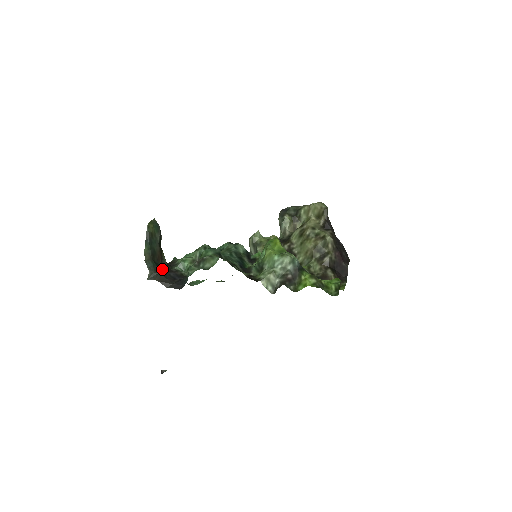
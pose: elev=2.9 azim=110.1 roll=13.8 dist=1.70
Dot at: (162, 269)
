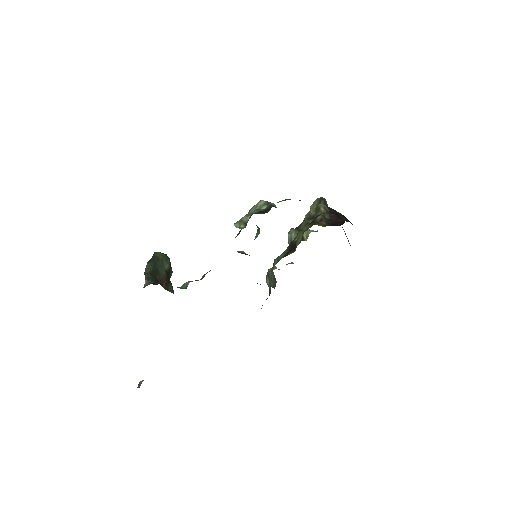
Dot at: occluded
